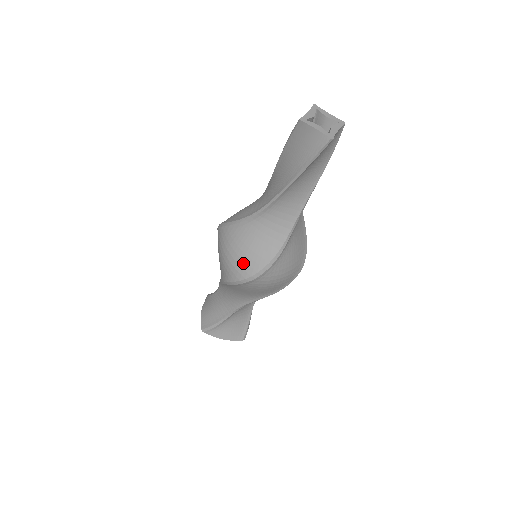
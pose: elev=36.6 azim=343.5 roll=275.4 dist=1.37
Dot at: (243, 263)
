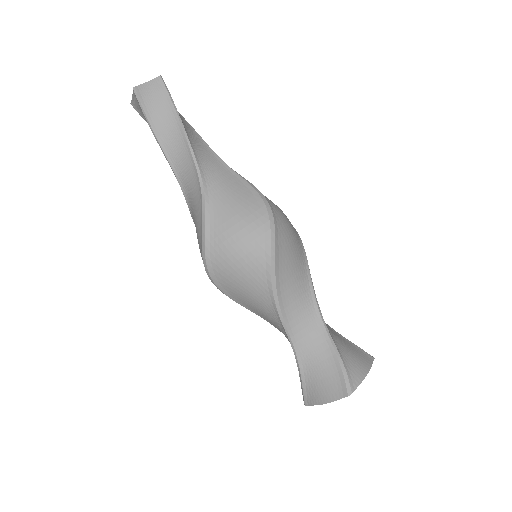
Dot at: (200, 252)
